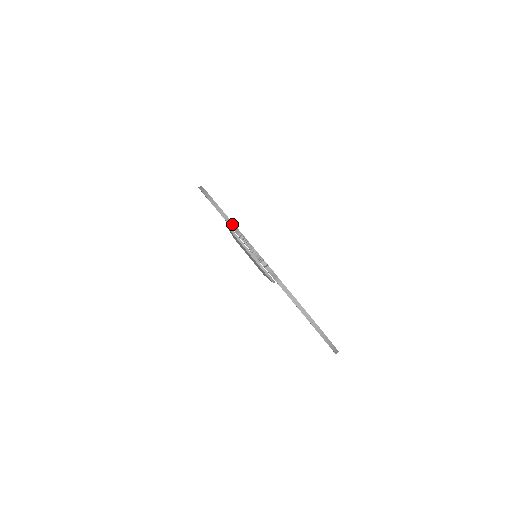
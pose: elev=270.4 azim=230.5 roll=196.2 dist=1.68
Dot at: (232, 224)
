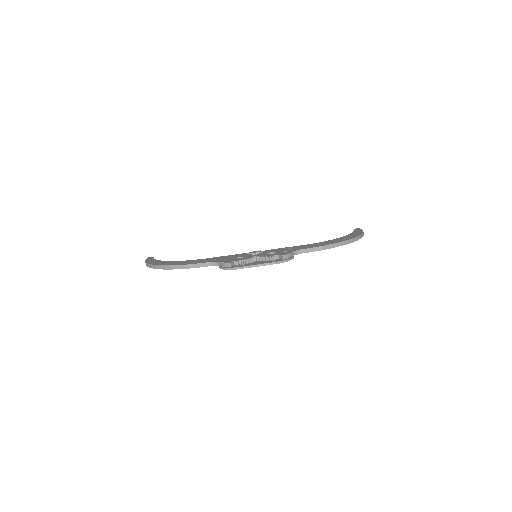
Dot at: (223, 264)
